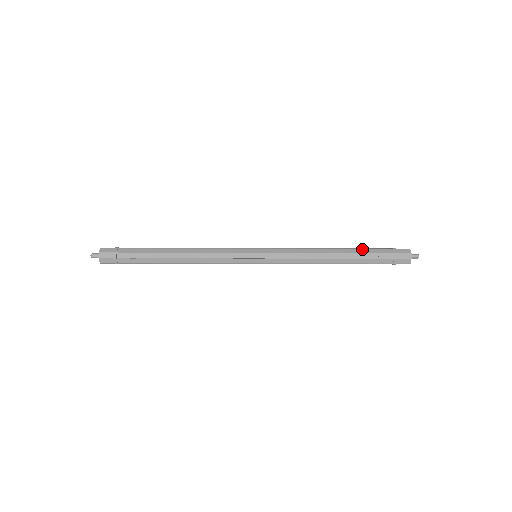
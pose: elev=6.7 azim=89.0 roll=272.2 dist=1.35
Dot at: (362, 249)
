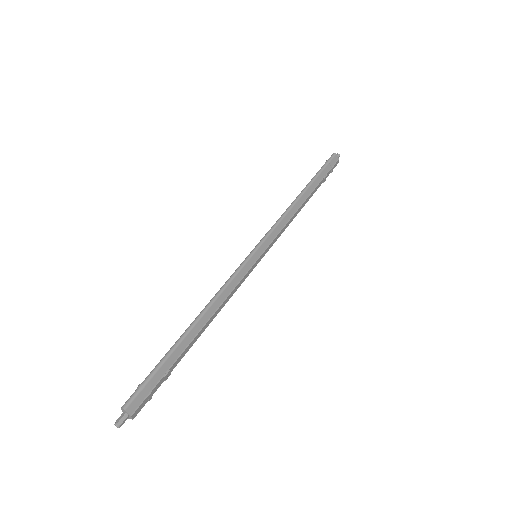
Dot at: (316, 180)
